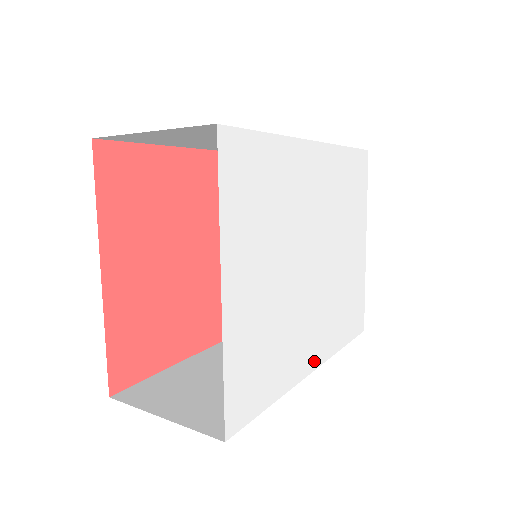
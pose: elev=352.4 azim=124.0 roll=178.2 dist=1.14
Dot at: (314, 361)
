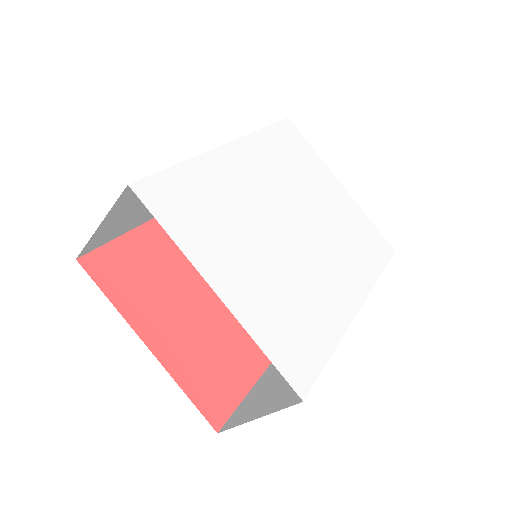
Dot at: (355, 301)
